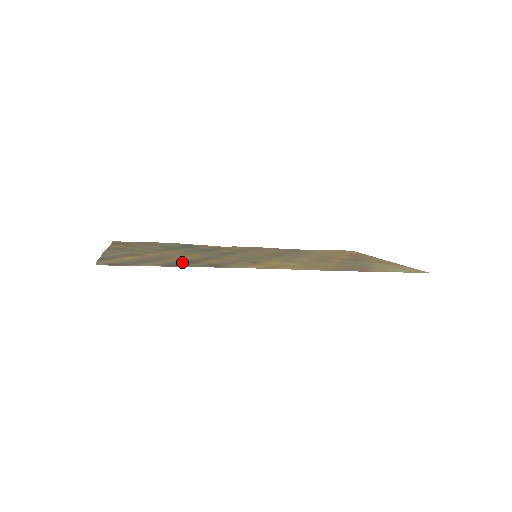
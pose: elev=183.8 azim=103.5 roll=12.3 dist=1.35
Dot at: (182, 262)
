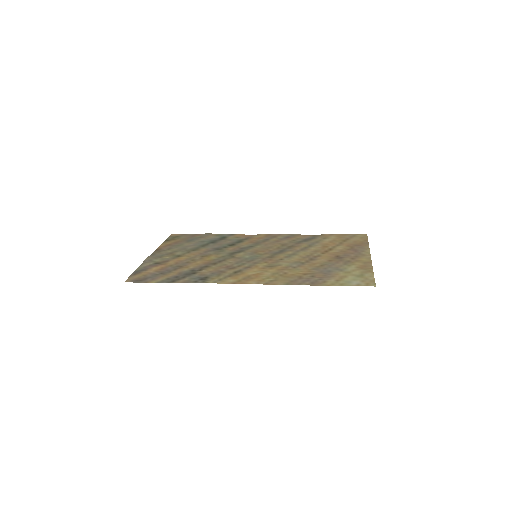
Dot at: (186, 273)
